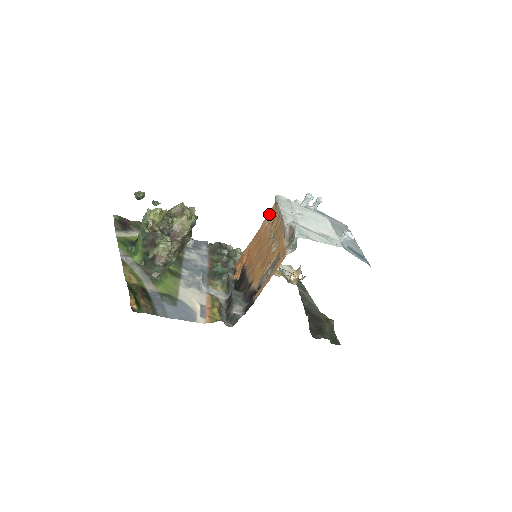
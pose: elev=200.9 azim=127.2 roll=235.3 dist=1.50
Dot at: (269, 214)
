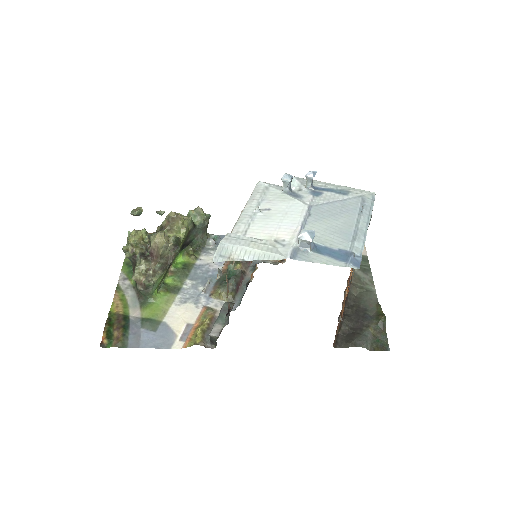
Dot at: occluded
